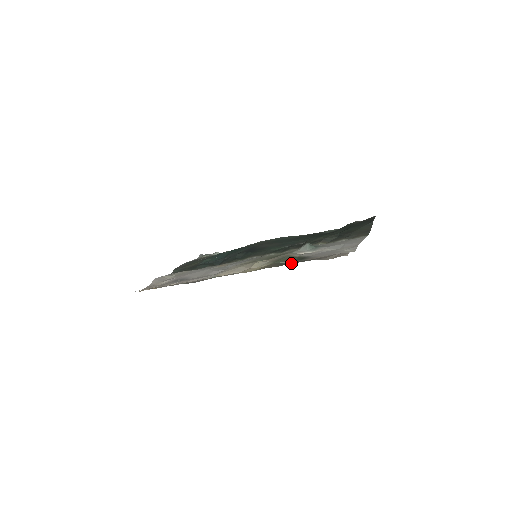
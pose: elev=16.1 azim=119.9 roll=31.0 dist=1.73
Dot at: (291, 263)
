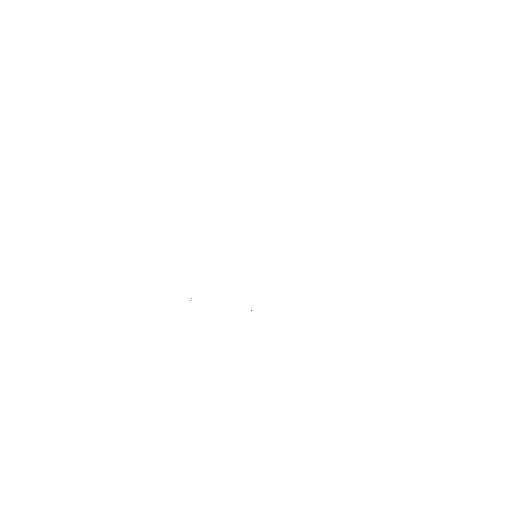
Dot at: occluded
